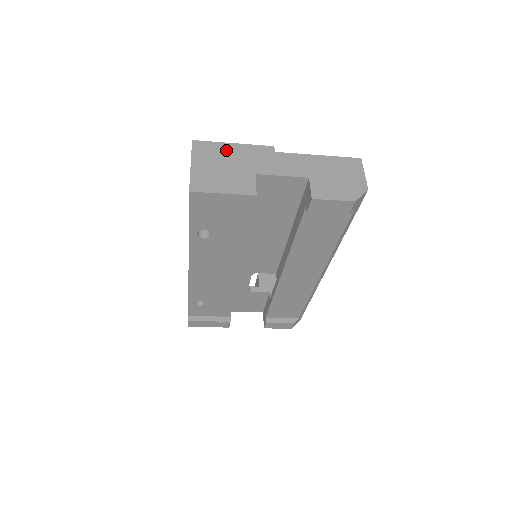
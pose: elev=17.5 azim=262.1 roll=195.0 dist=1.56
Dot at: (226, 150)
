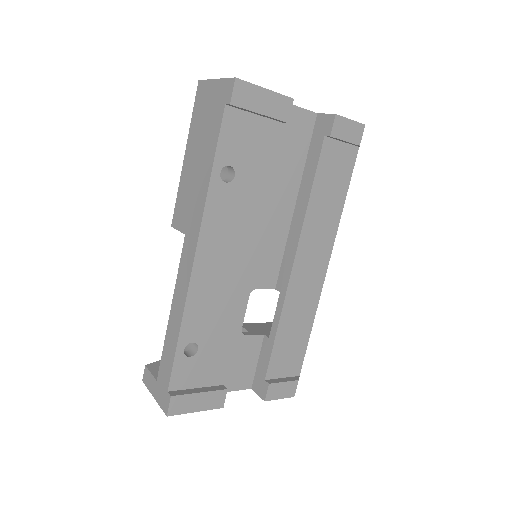
Dot at: occluded
